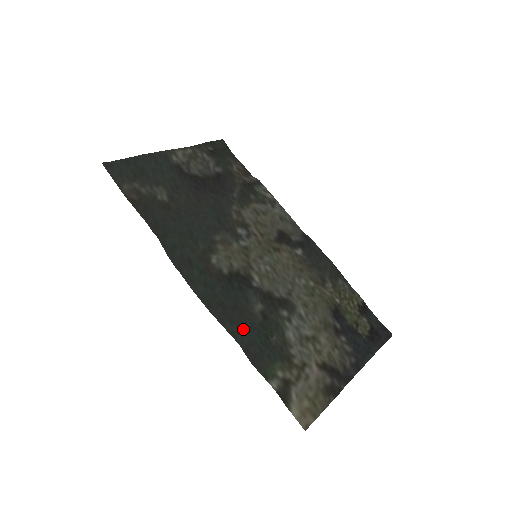
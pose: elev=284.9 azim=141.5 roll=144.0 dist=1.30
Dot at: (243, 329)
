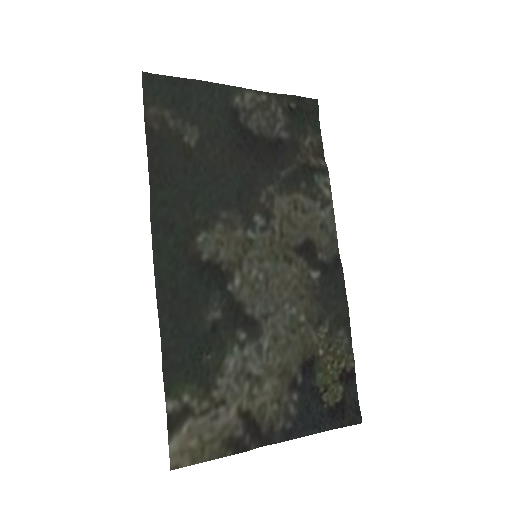
Dot at: (179, 330)
